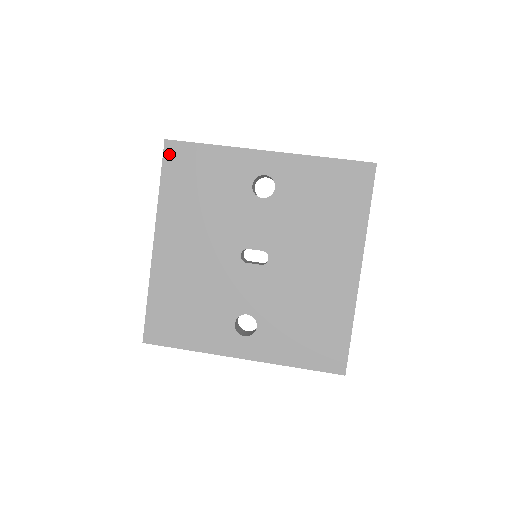
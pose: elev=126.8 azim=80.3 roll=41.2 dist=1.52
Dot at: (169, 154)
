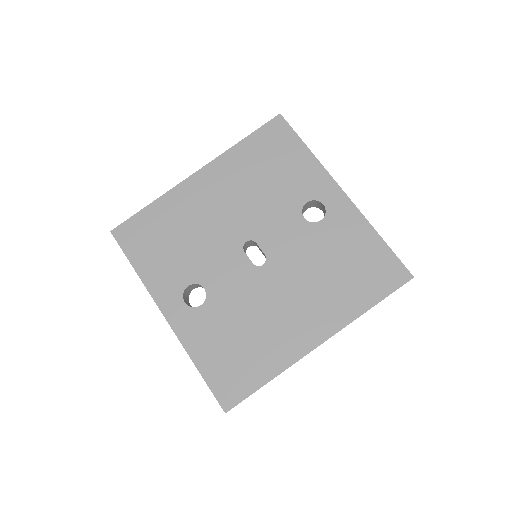
Dot at: (272, 125)
